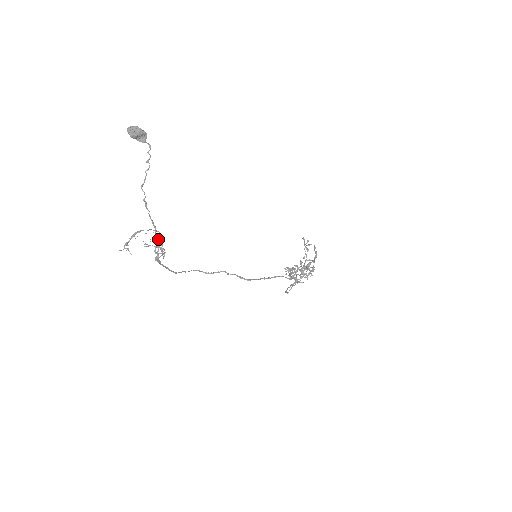
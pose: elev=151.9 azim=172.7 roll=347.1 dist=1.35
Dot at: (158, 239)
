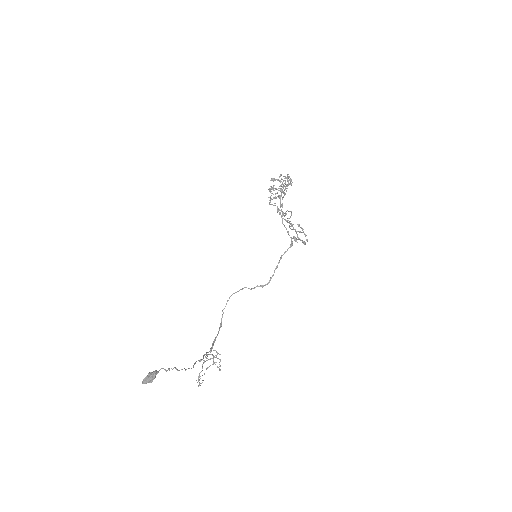
Dot at: (207, 355)
